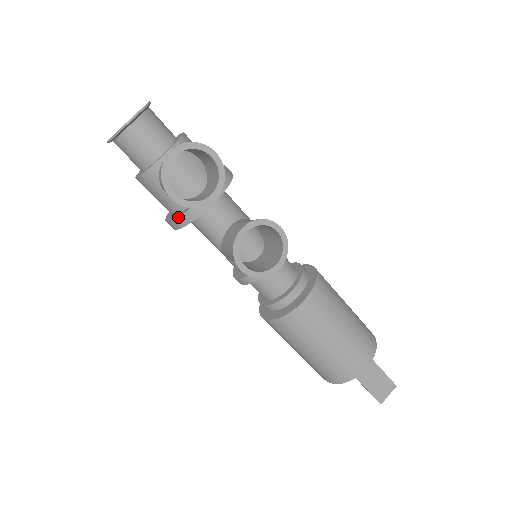
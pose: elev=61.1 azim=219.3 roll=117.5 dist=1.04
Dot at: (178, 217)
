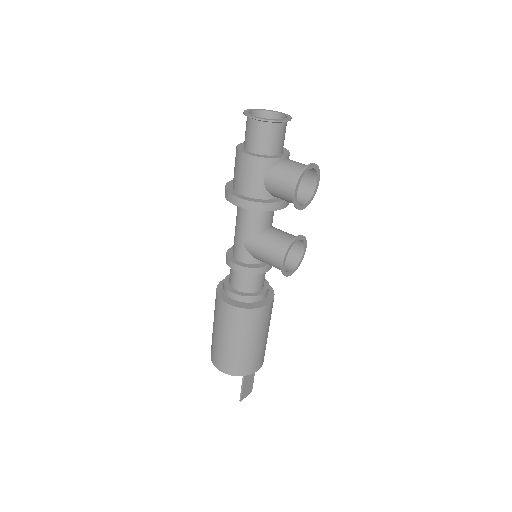
Dot at: (260, 202)
